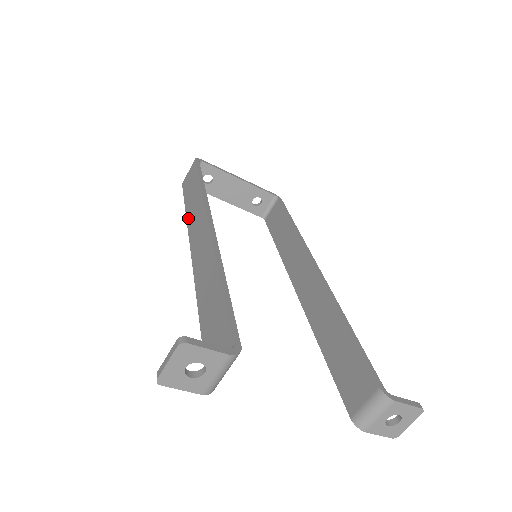
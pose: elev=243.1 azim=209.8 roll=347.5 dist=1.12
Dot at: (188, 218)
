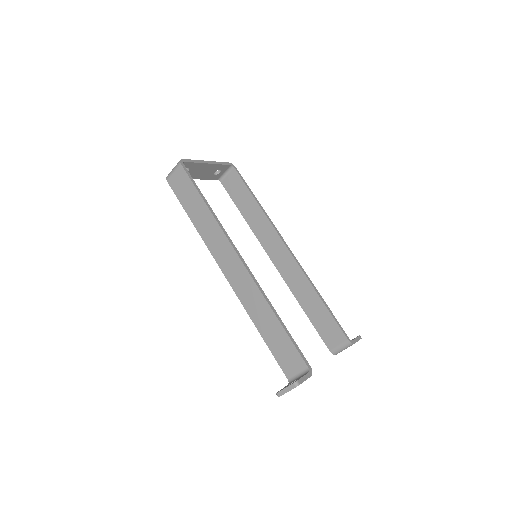
Dot at: (202, 235)
